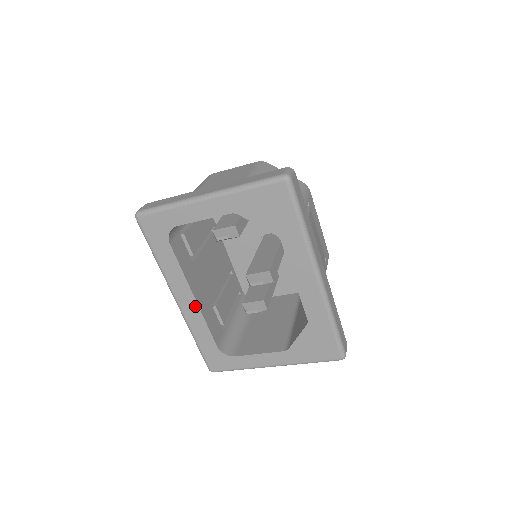
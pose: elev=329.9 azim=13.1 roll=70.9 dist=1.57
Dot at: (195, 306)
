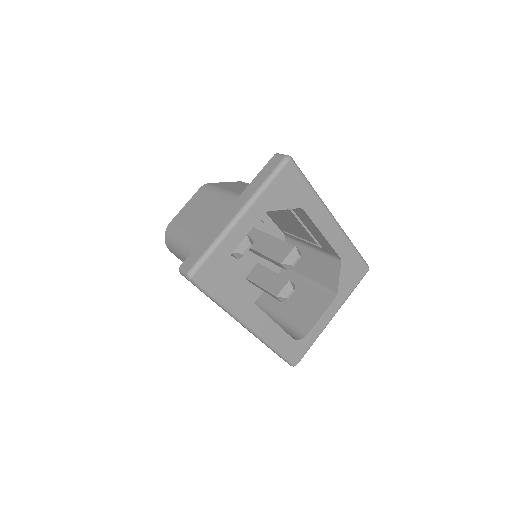
Dot at: (265, 318)
